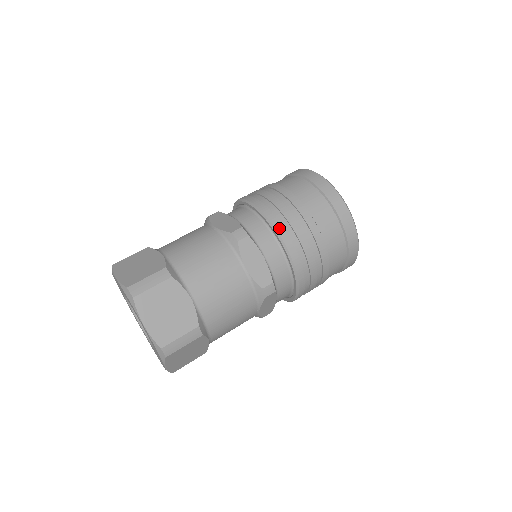
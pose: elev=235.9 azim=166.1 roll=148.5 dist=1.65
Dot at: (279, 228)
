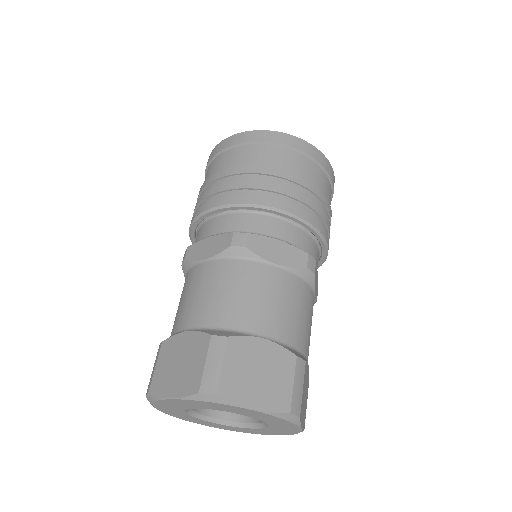
Dot at: (265, 202)
